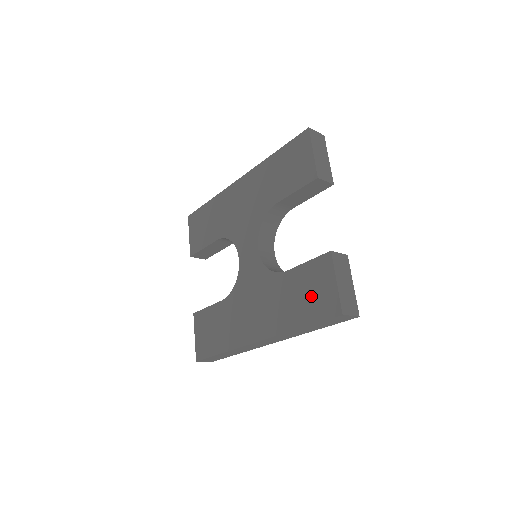
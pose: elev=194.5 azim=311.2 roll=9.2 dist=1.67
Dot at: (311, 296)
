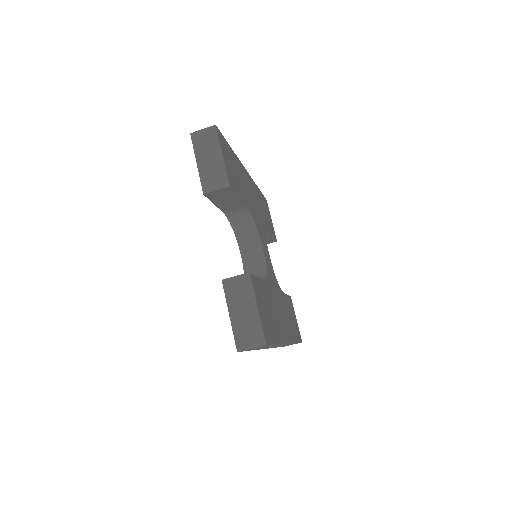
Dot at: occluded
